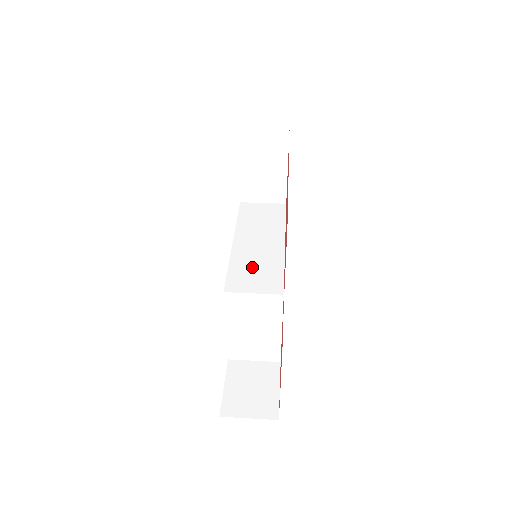
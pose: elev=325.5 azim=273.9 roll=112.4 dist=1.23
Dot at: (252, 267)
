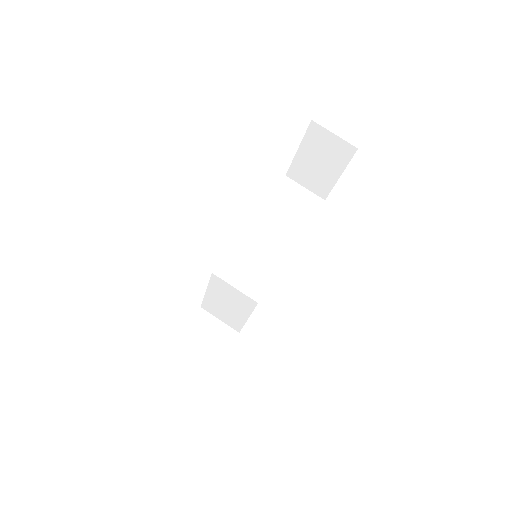
Dot at: (250, 259)
